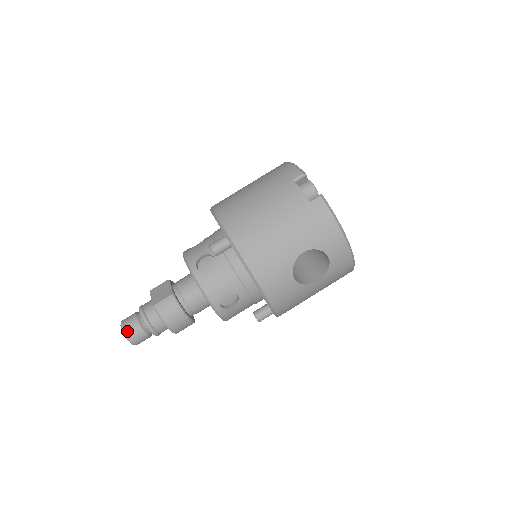
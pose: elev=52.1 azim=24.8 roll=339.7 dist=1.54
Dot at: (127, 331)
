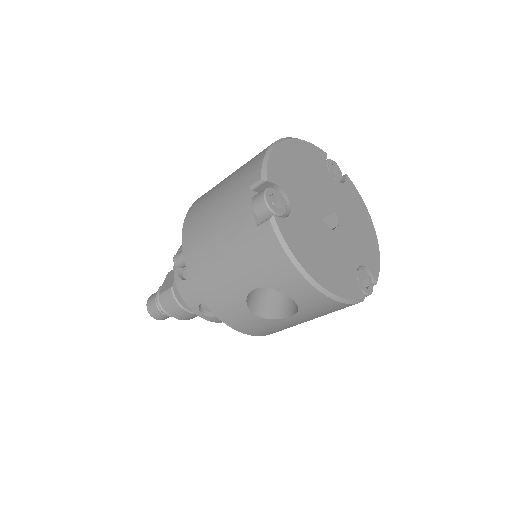
Dot at: (149, 309)
